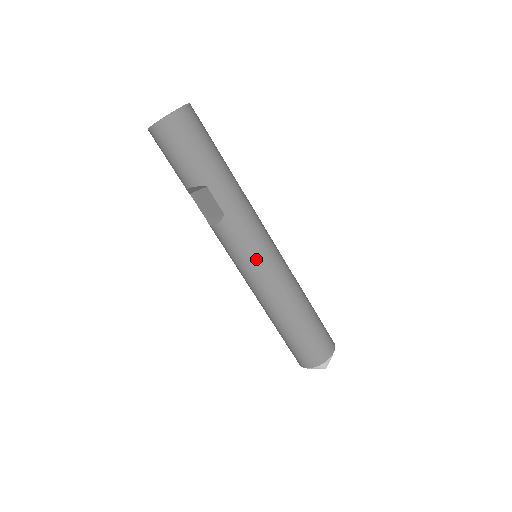
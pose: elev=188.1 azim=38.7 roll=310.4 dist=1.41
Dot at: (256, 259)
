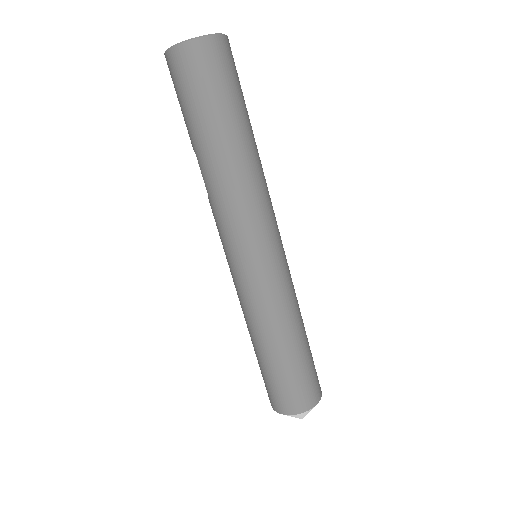
Dot at: (230, 261)
